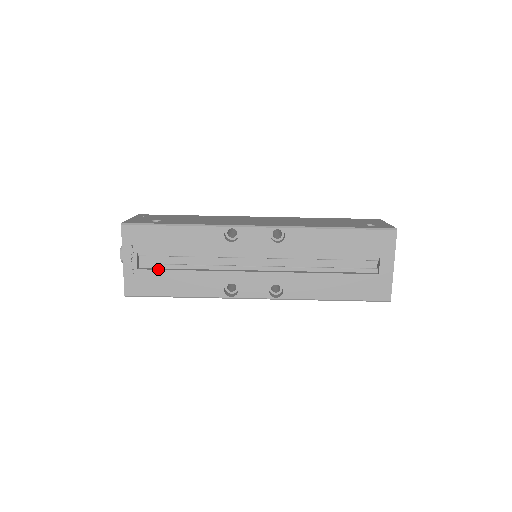
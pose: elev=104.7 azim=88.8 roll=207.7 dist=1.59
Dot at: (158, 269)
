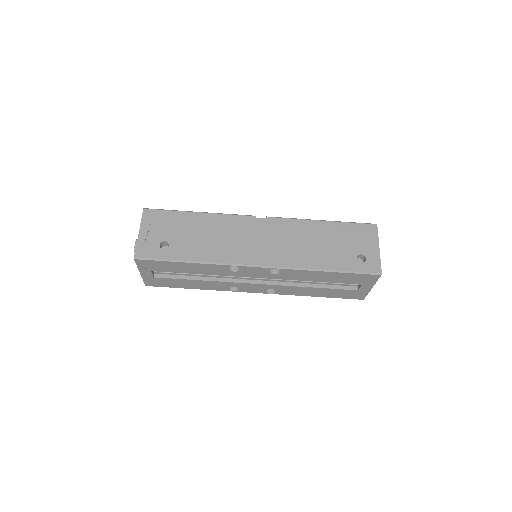
Dot at: (171, 278)
